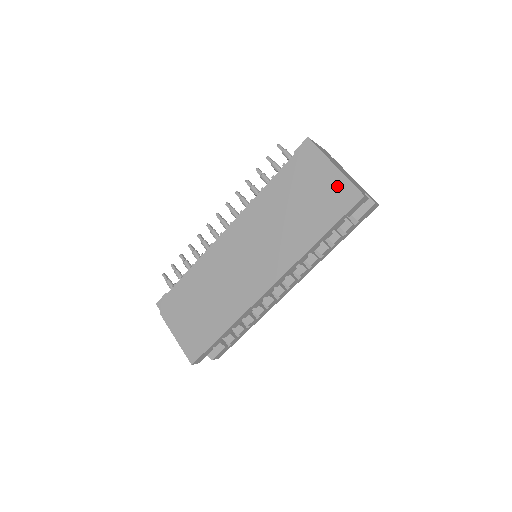
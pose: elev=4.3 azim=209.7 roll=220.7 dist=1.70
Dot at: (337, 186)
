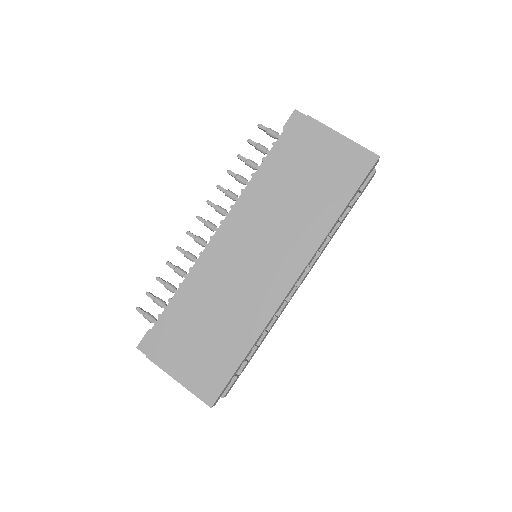
Dot at: (346, 153)
